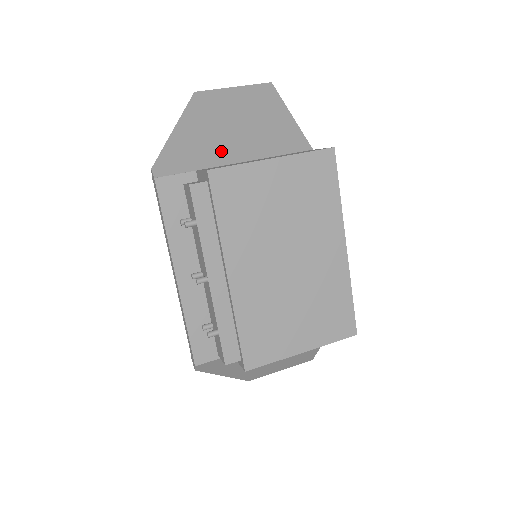
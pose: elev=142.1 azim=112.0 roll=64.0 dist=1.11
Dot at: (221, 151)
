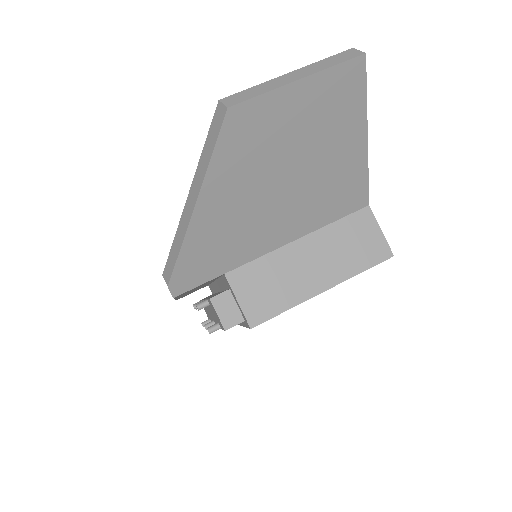
Dot at: (258, 236)
